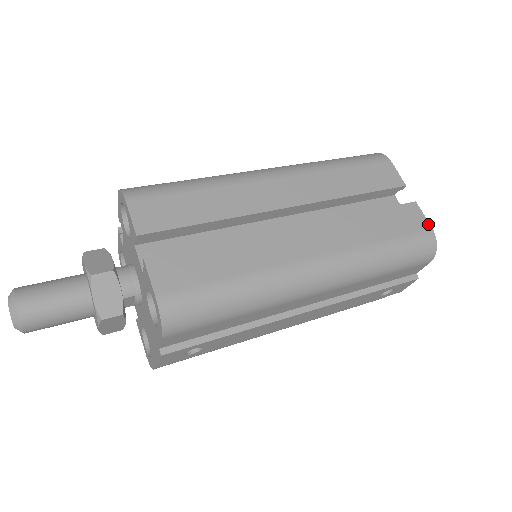
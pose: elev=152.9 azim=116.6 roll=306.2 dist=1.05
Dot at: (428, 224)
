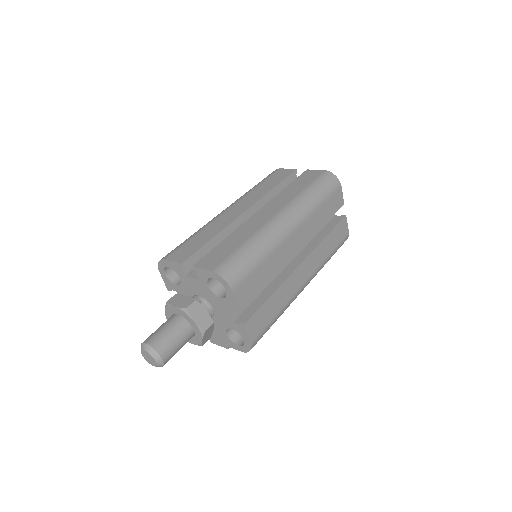
Dot at: (348, 230)
